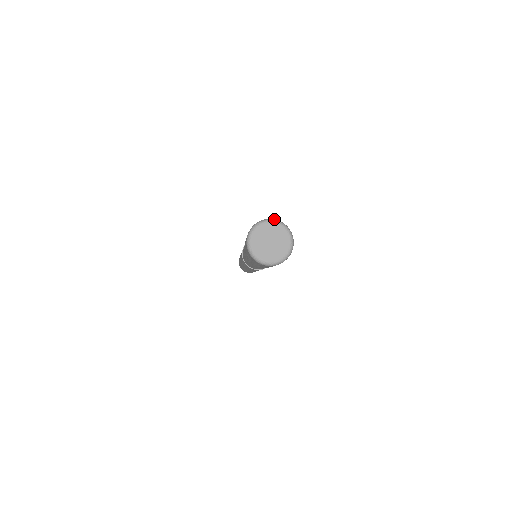
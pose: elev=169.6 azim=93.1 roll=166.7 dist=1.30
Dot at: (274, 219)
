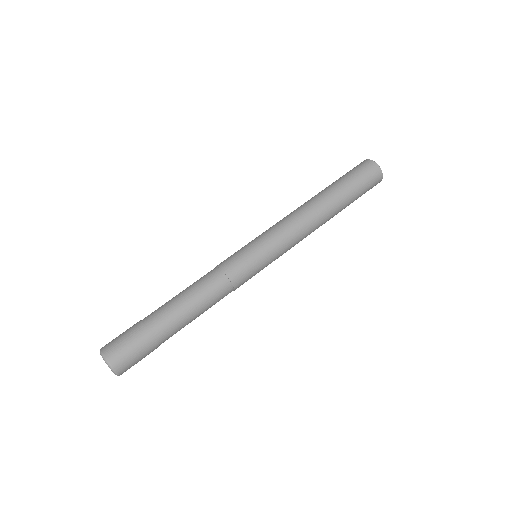
Dot at: (104, 357)
